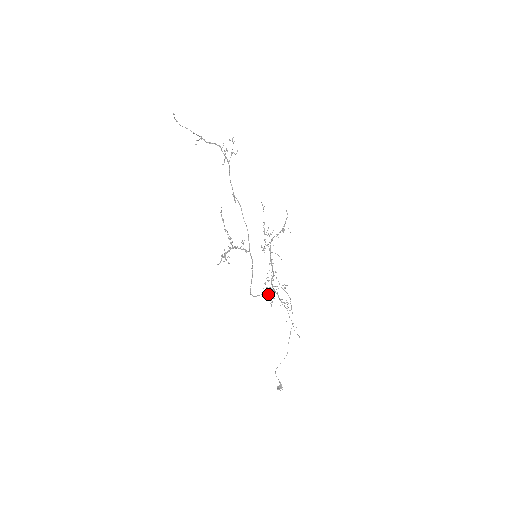
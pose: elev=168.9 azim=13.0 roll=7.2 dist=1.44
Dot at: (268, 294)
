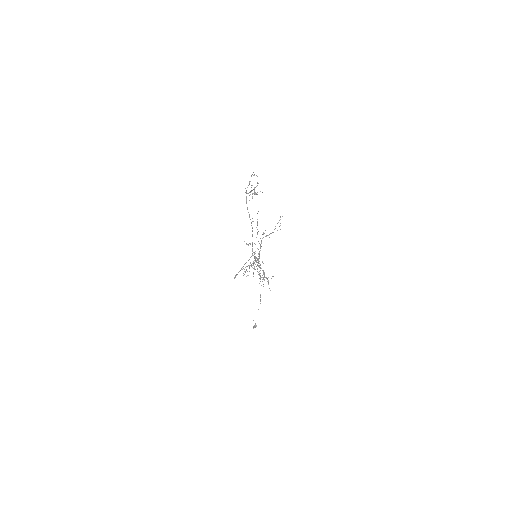
Dot at: (245, 272)
